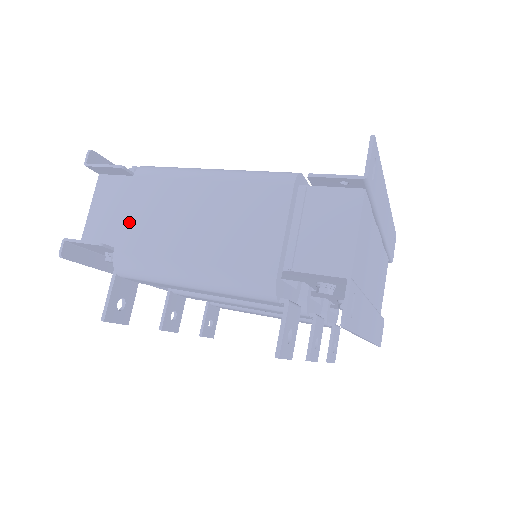
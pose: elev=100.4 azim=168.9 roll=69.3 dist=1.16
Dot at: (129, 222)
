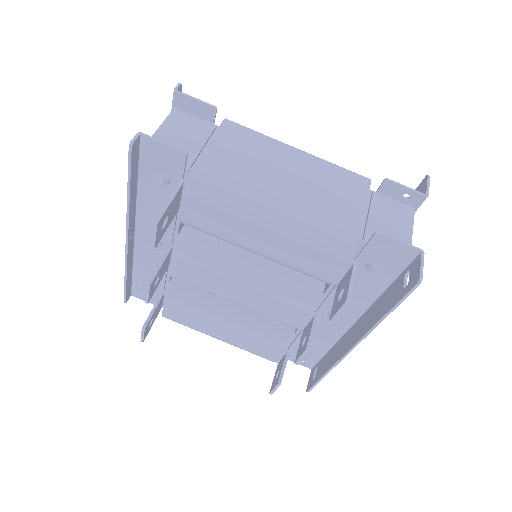
Dot at: (215, 150)
